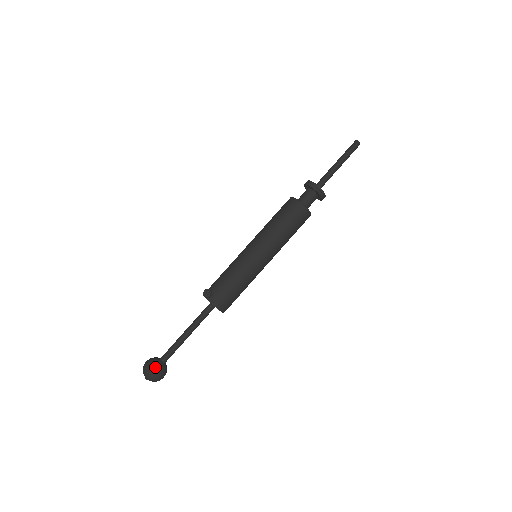
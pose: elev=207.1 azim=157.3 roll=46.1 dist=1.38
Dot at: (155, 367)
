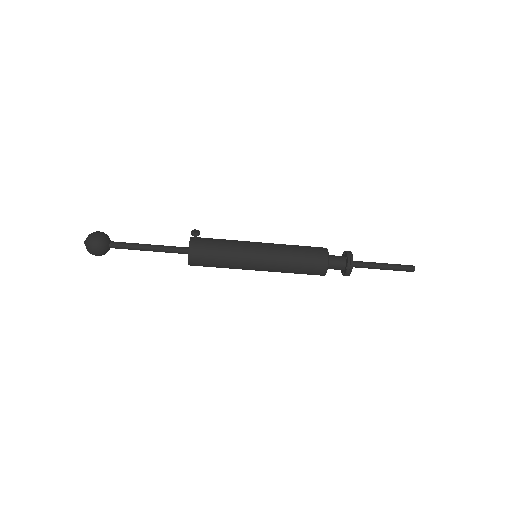
Dot at: (101, 237)
